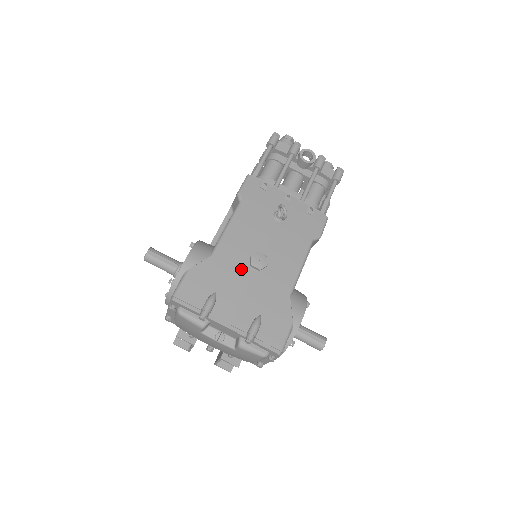
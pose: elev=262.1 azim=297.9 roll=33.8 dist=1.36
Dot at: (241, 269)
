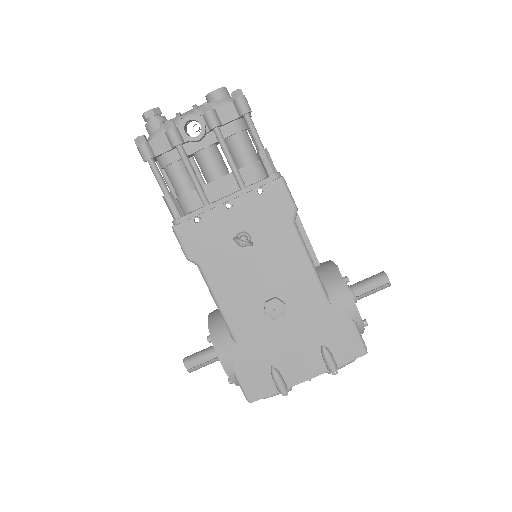
Dot at: (268, 327)
